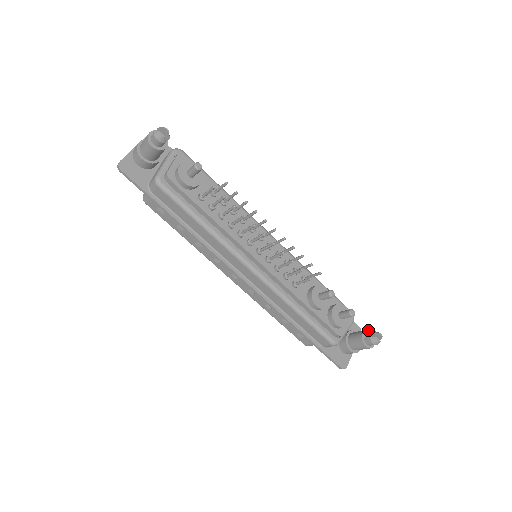
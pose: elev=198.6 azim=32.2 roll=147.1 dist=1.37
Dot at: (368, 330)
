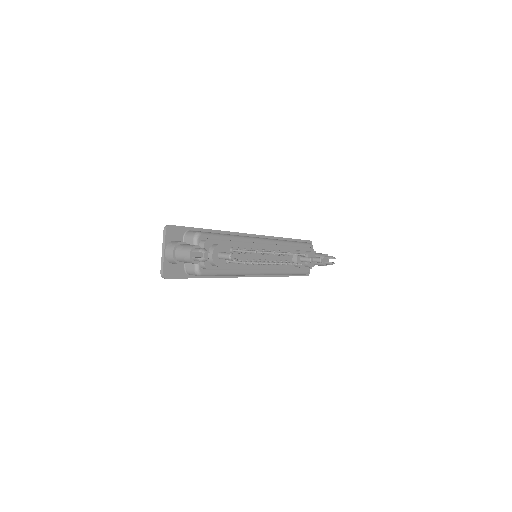
Dot at: (325, 255)
